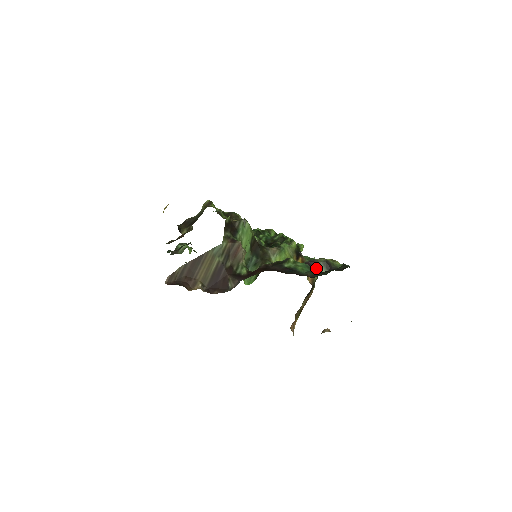
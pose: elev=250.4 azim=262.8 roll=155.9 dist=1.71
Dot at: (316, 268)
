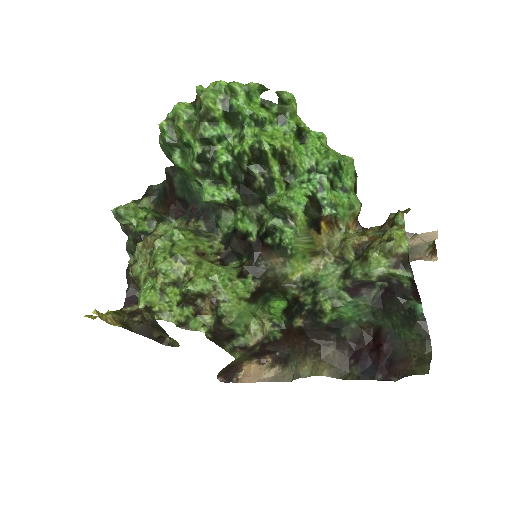
Dot at: (365, 284)
